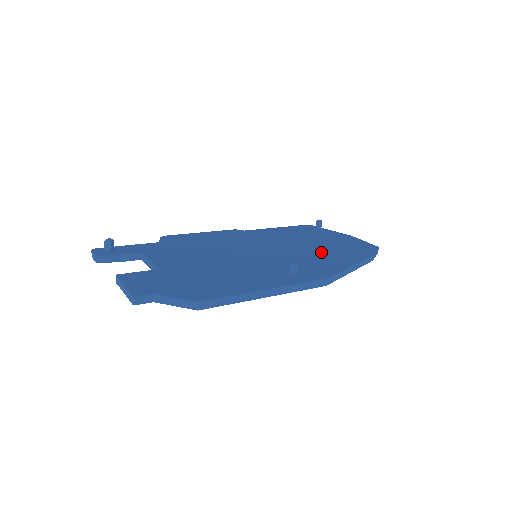
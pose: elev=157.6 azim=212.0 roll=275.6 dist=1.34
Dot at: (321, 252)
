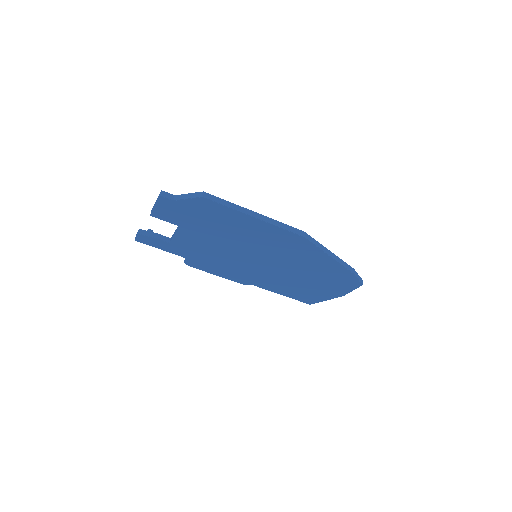
Dot at: occluded
